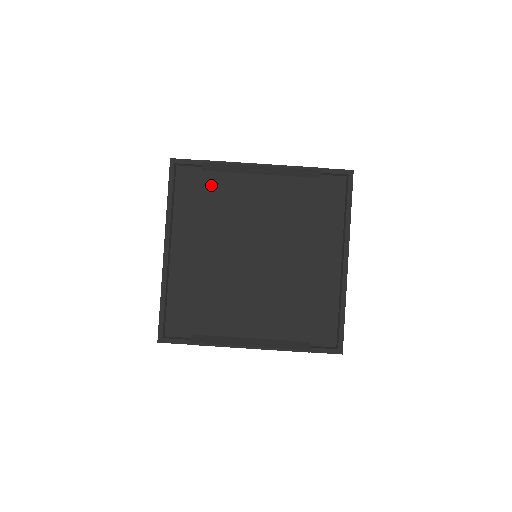
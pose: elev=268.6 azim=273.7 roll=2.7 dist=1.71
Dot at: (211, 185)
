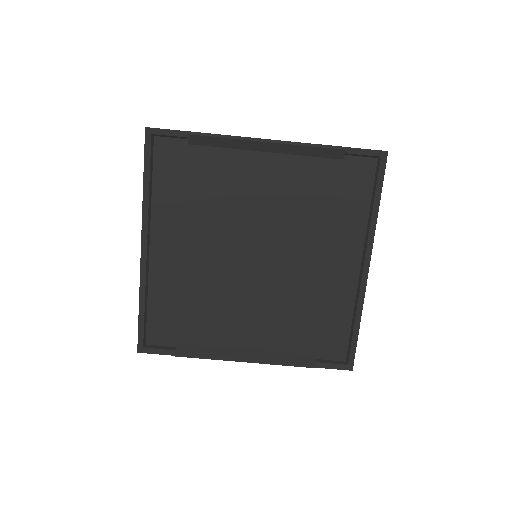
Dot at: (200, 164)
